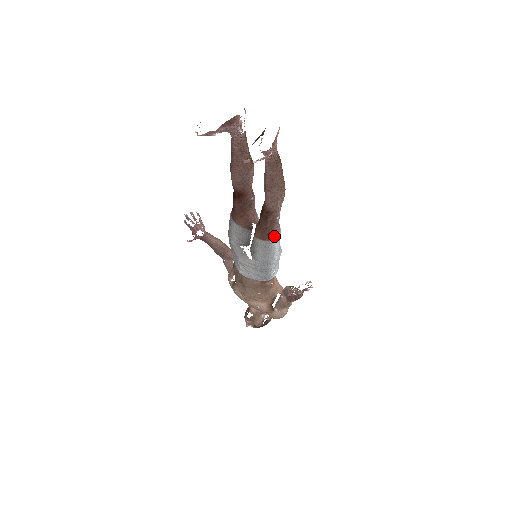
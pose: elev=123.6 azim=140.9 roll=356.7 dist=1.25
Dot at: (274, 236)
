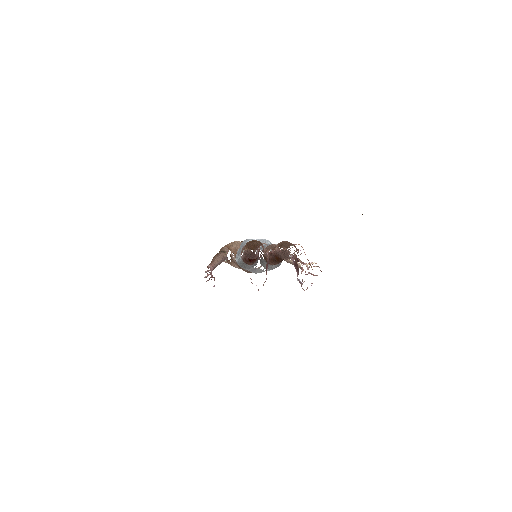
Dot at: occluded
